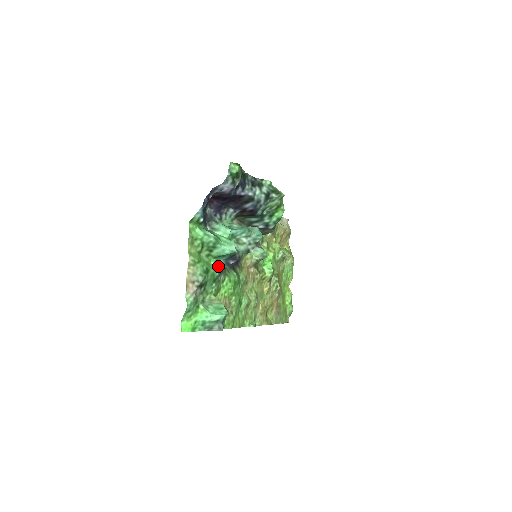
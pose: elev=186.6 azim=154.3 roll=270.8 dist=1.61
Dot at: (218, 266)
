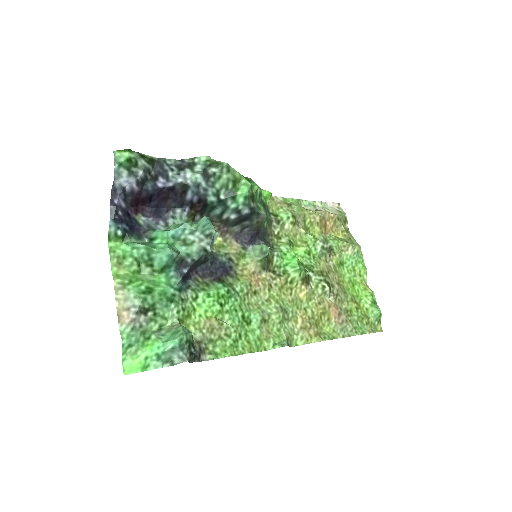
Dot at: (171, 281)
